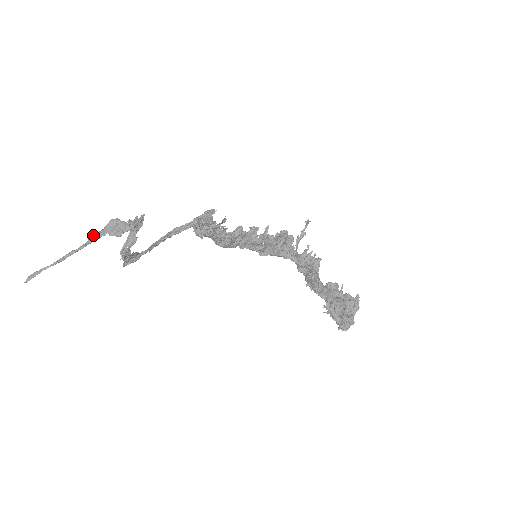
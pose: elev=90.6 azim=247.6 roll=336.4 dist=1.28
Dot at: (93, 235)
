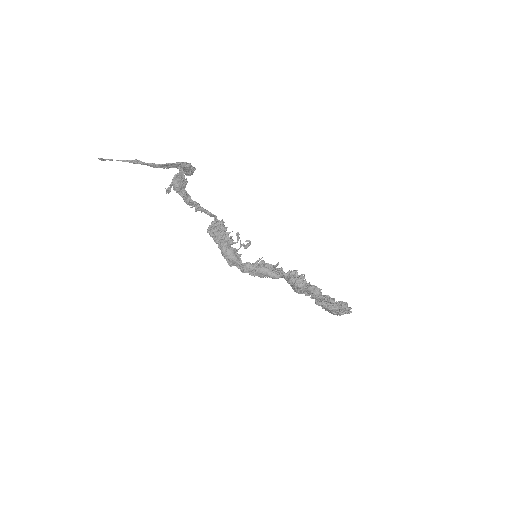
Dot at: (157, 167)
